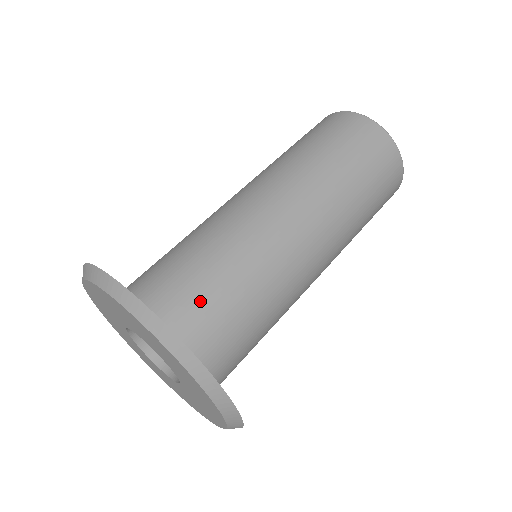
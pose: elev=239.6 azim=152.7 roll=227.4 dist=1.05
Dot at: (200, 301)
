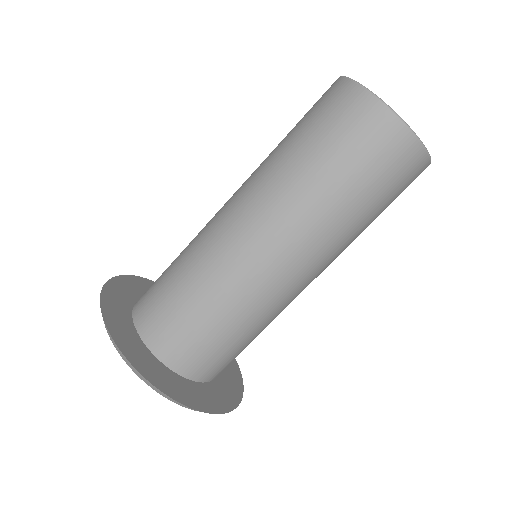
Dot at: (217, 355)
